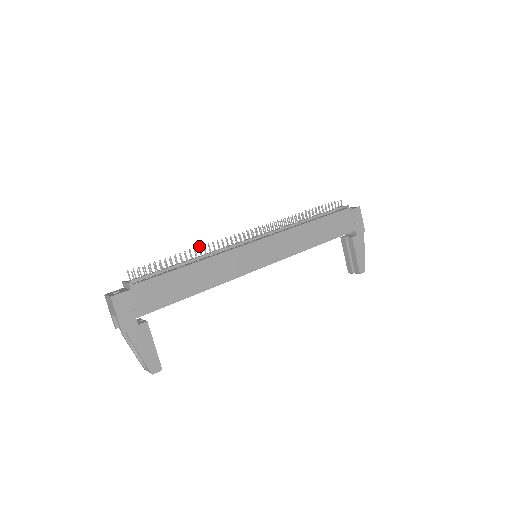
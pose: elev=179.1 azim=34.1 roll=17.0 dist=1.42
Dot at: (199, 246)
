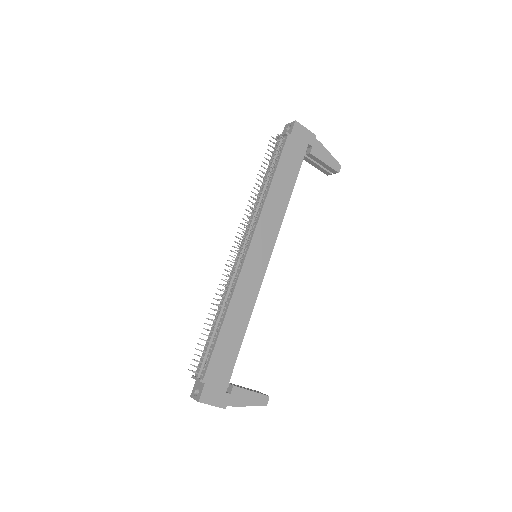
Dot at: (213, 298)
